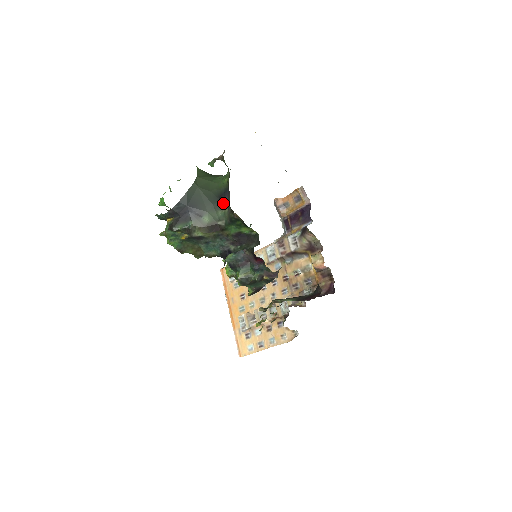
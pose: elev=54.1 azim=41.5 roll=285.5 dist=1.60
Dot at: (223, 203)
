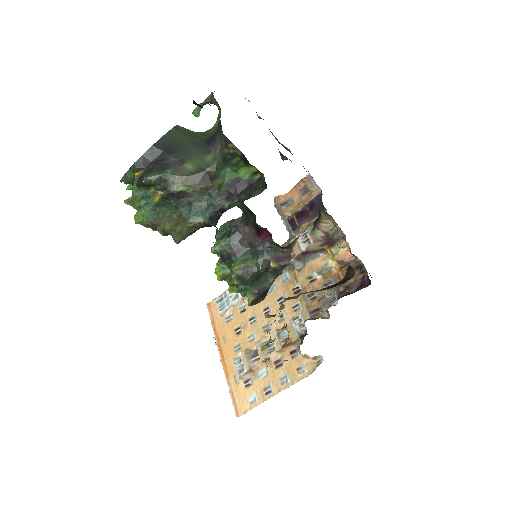
Dot at: (213, 146)
